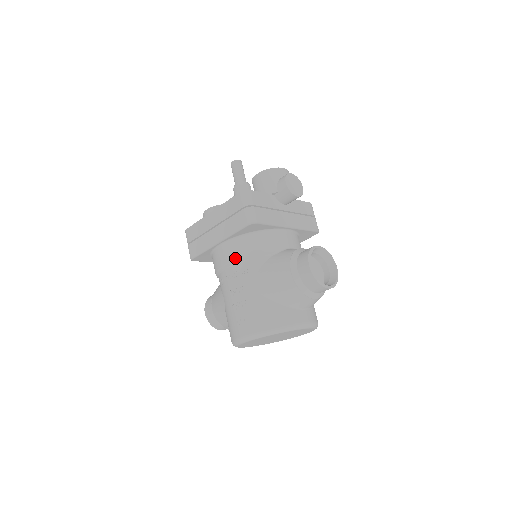
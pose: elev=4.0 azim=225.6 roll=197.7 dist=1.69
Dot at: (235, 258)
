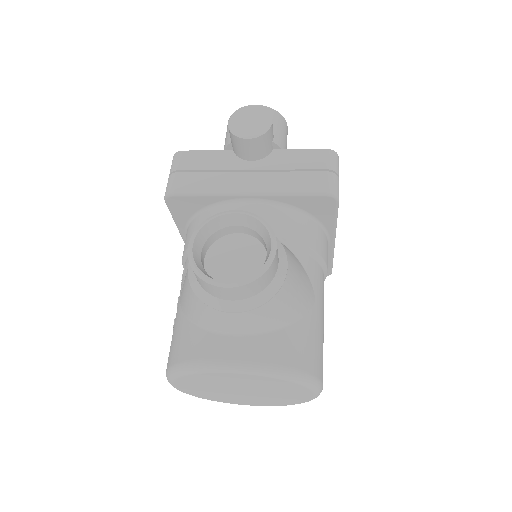
Dot at: (182, 257)
